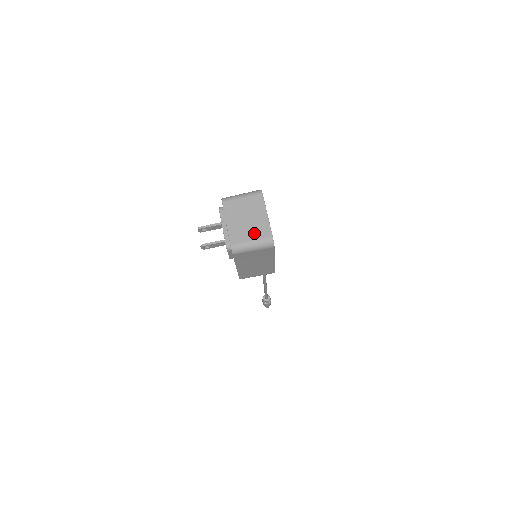
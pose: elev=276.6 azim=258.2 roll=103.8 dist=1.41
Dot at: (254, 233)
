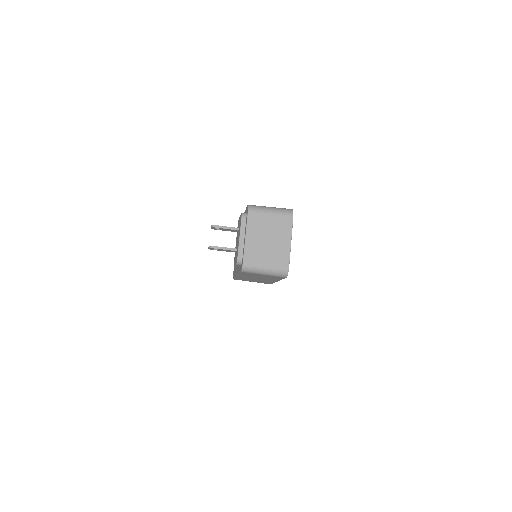
Dot at: (271, 258)
